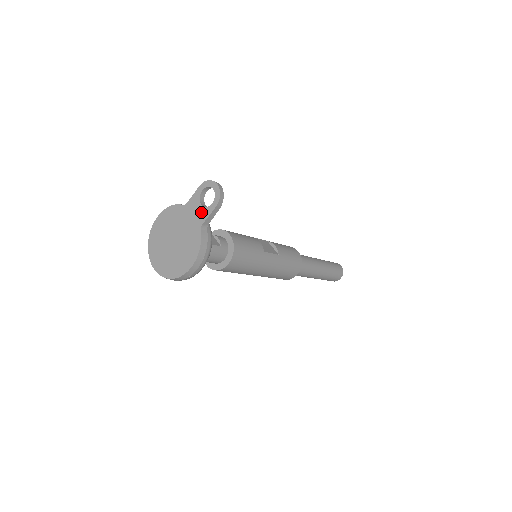
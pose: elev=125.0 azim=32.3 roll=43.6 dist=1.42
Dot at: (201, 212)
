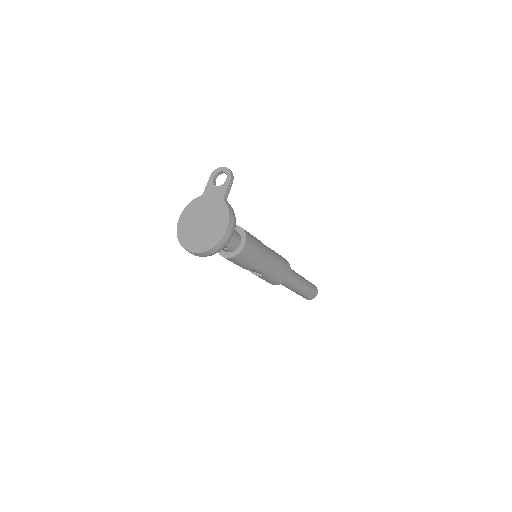
Dot at: (219, 190)
